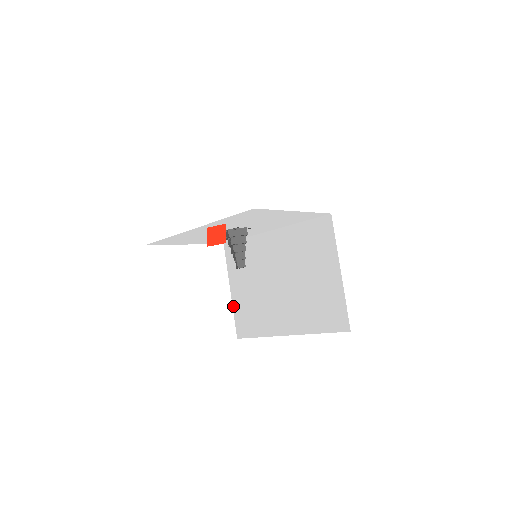
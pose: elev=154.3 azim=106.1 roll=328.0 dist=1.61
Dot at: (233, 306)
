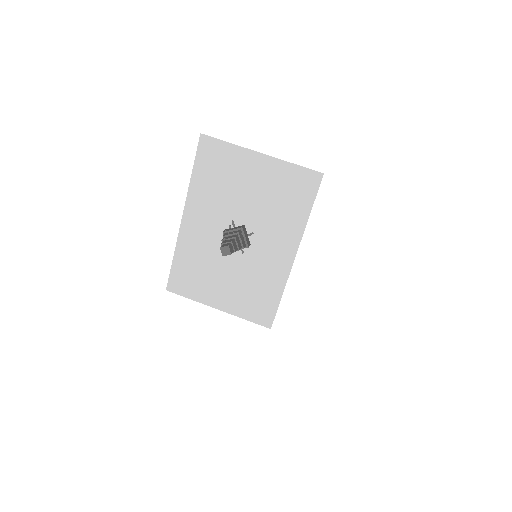
Dot at: occluded
